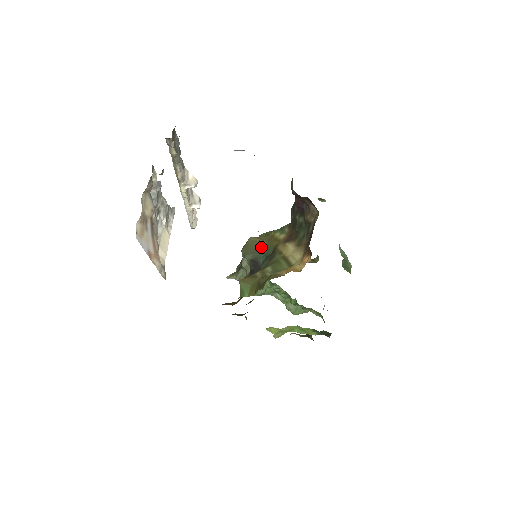
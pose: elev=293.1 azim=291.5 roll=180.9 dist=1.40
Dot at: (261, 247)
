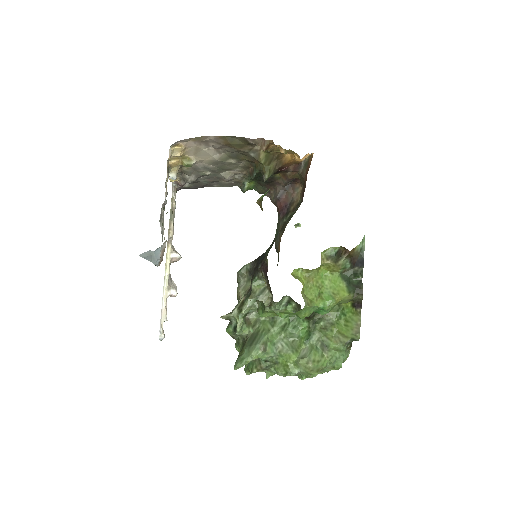
Dot at: occluded
